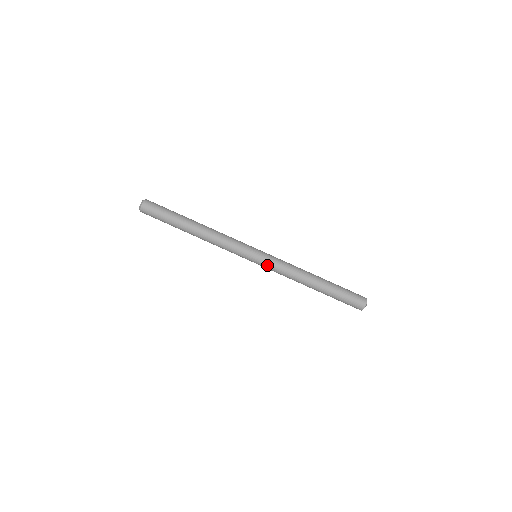
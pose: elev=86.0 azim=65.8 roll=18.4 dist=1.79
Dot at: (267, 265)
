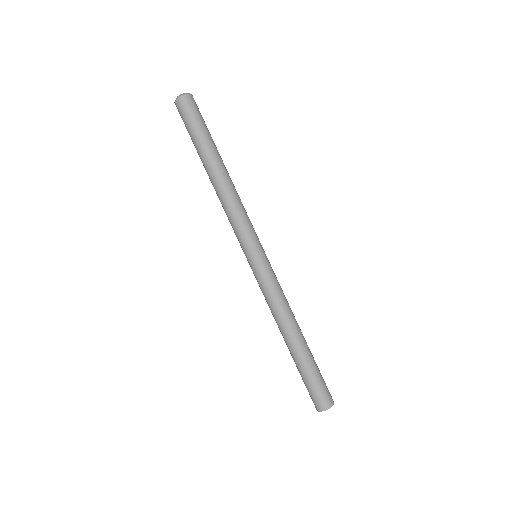
Dot at: (266, 273)
